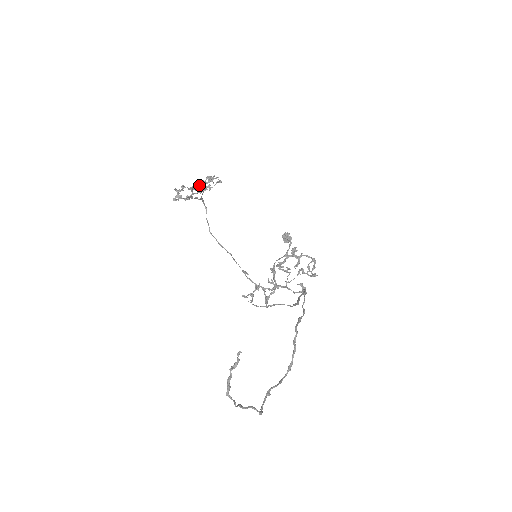
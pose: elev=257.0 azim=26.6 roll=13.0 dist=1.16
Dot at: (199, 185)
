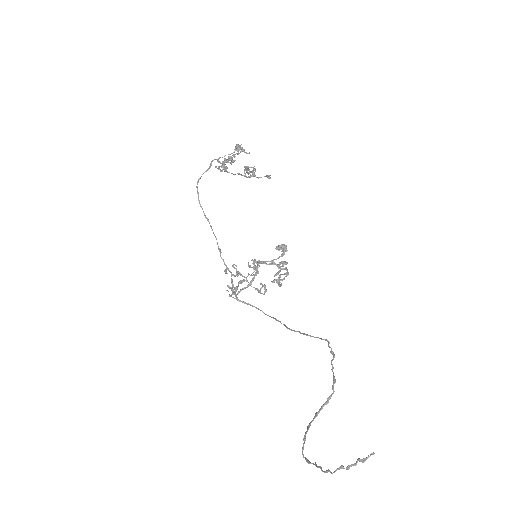
Dot at: (248, 168)
